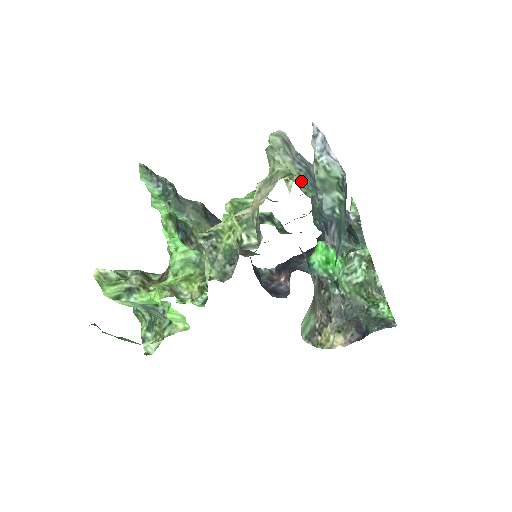
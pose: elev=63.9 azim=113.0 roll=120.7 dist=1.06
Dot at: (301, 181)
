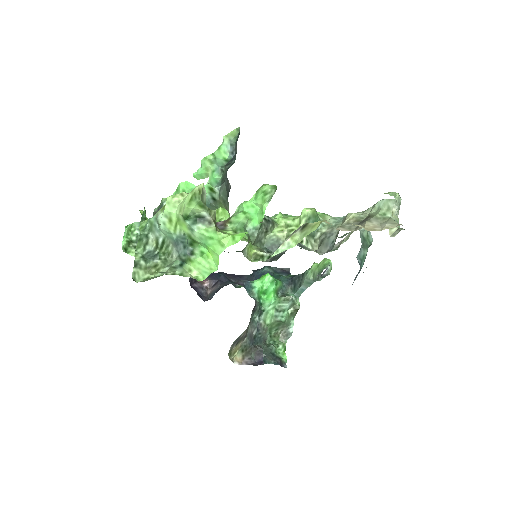
Dot at: occluded
